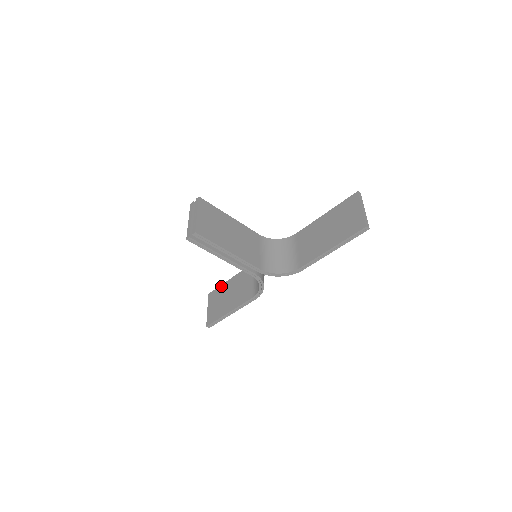
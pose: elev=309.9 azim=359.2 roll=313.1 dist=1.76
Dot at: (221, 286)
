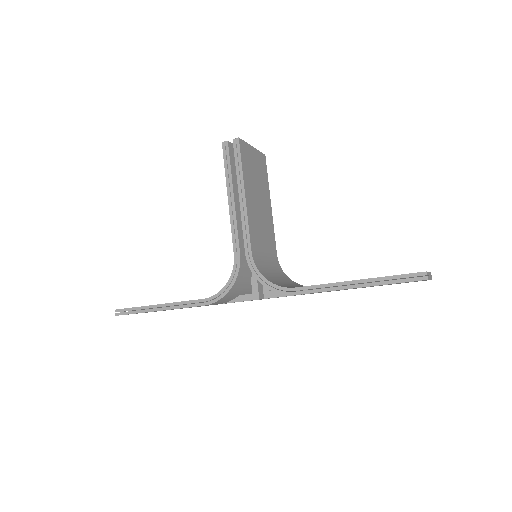
Dot at: occluded
